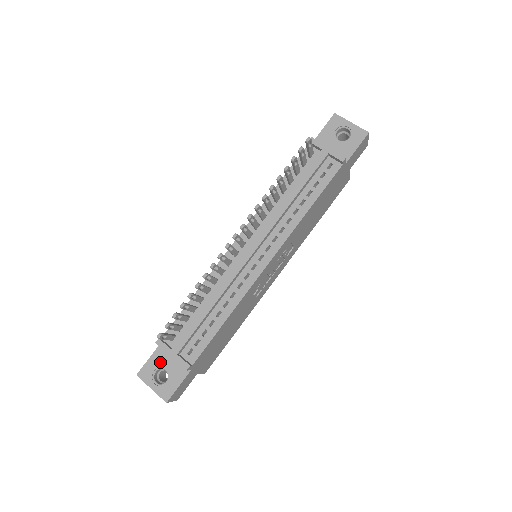
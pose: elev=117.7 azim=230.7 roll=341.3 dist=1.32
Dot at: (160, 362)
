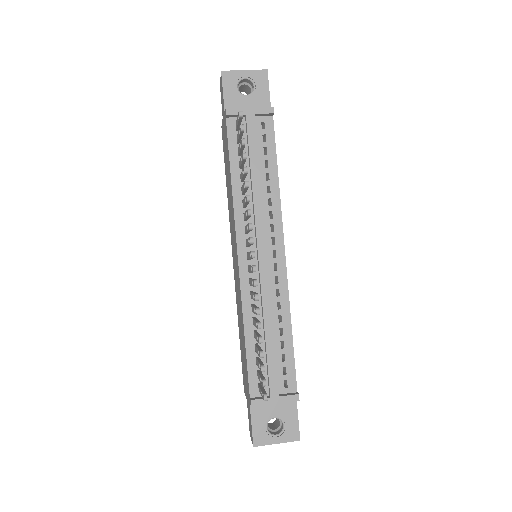
Dot at: (264, 417)
